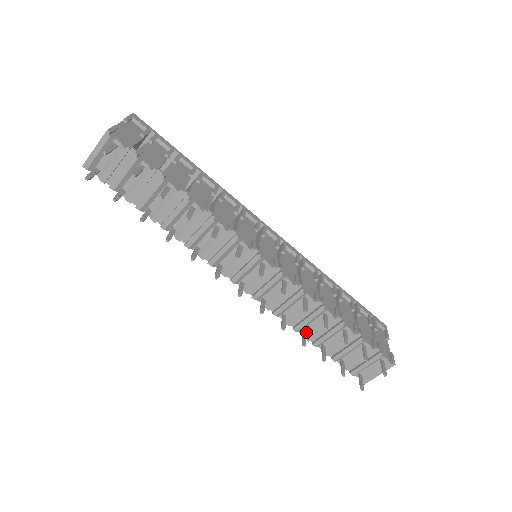
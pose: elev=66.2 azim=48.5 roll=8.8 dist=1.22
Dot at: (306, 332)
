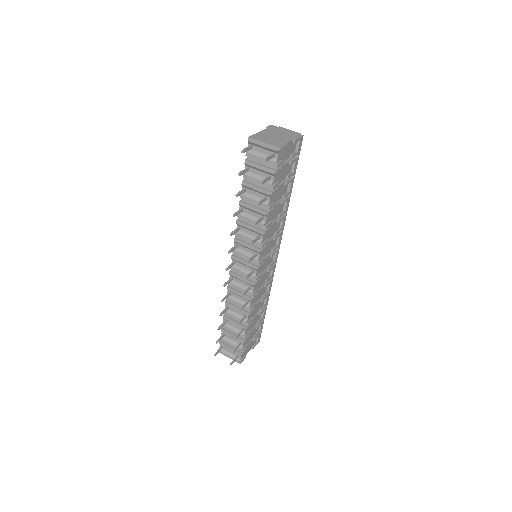
Dot at: (228, 309)
